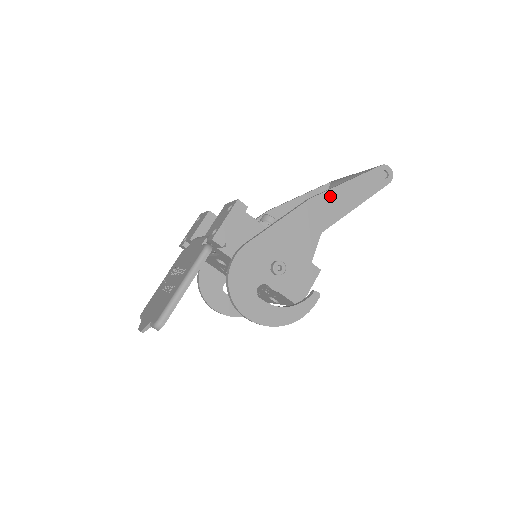
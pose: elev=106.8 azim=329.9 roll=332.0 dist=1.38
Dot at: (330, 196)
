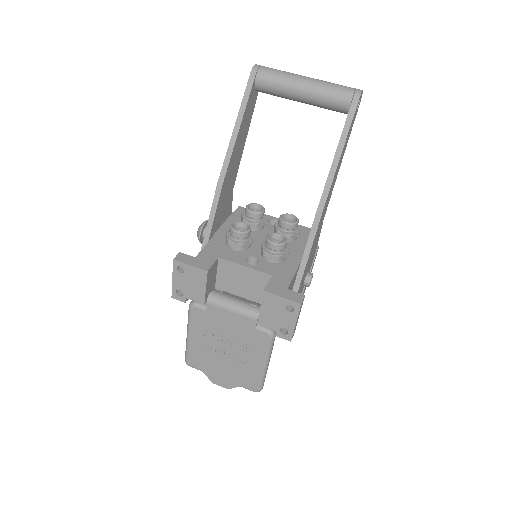
Dot at: (331, 188)
